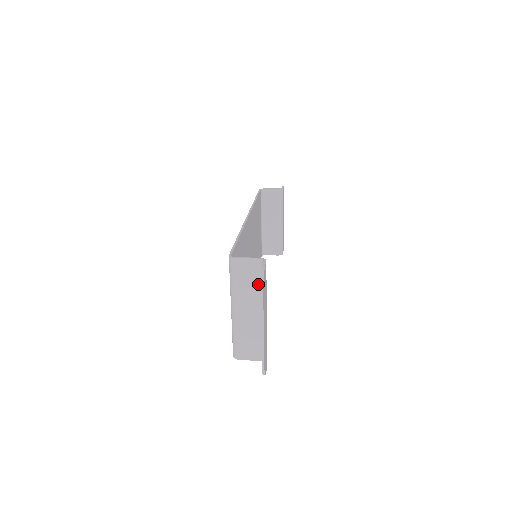
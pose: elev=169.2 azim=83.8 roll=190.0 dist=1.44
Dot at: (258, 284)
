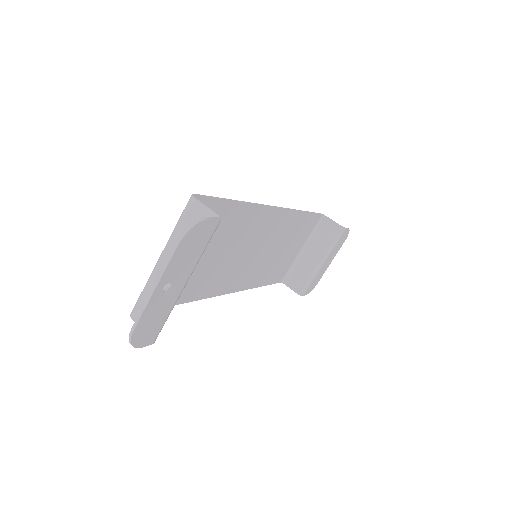
Dot at: occluded
